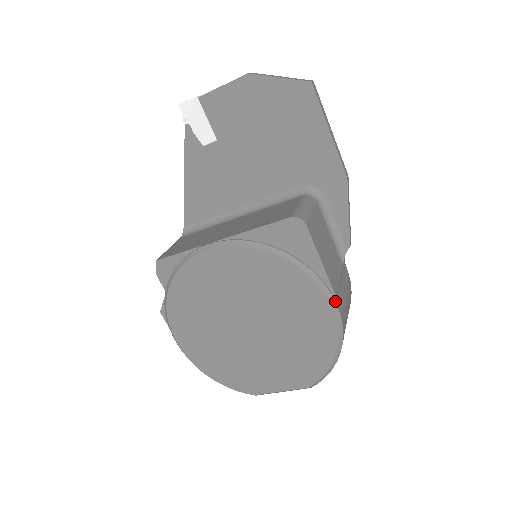
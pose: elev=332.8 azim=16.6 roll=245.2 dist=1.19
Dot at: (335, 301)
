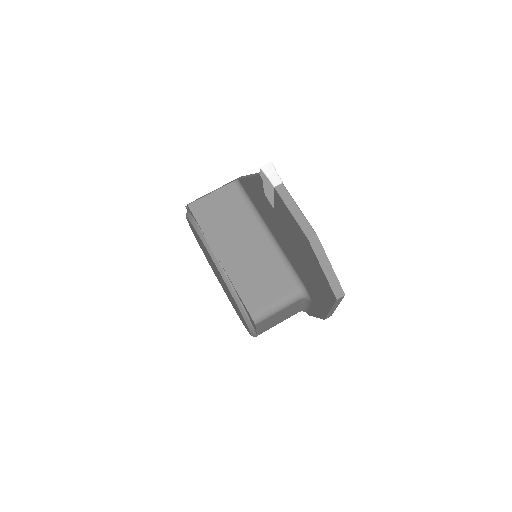
Dot at: (256, 335)
